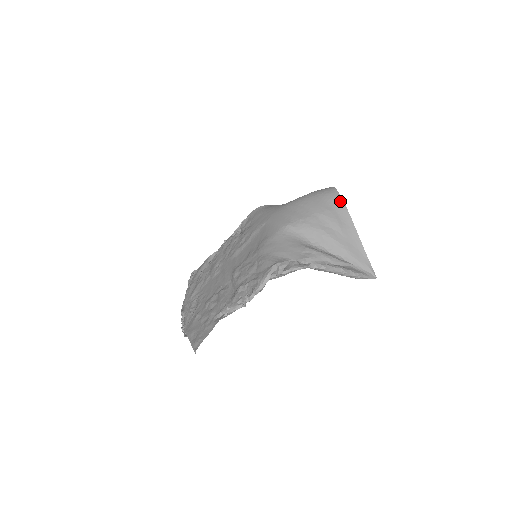
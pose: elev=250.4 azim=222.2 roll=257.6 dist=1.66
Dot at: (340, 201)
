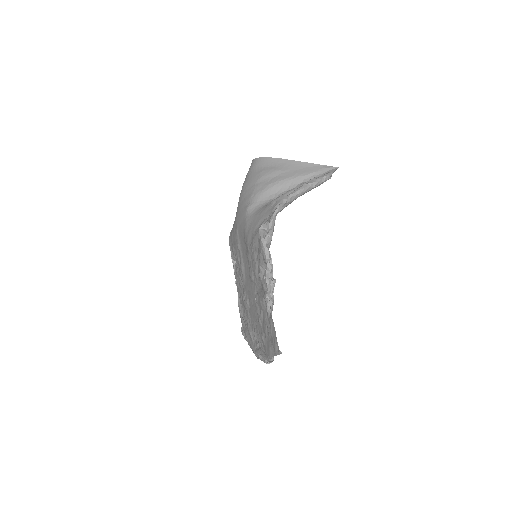
Dot at: (263, 160)
